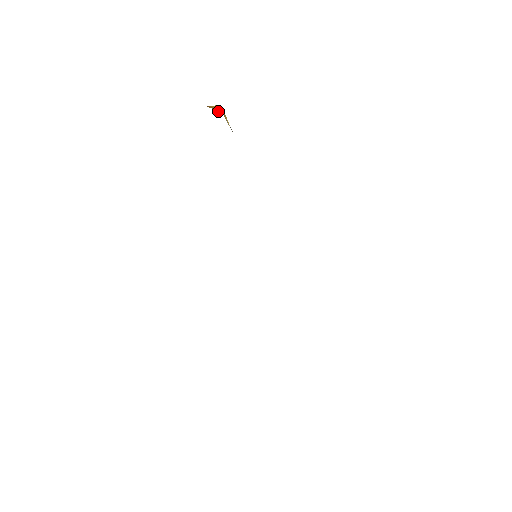
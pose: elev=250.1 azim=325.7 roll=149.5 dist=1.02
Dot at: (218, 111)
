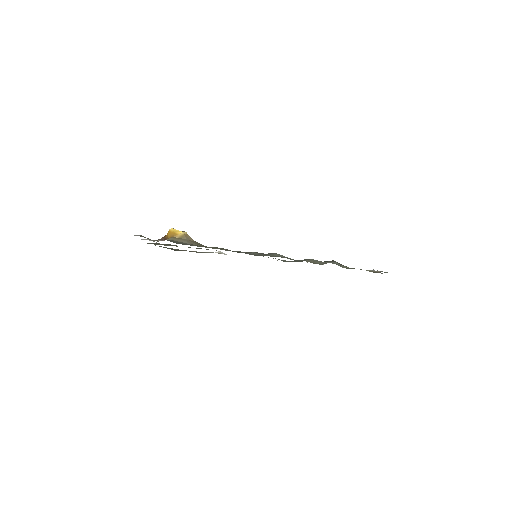
Dot at: (170, 237)
